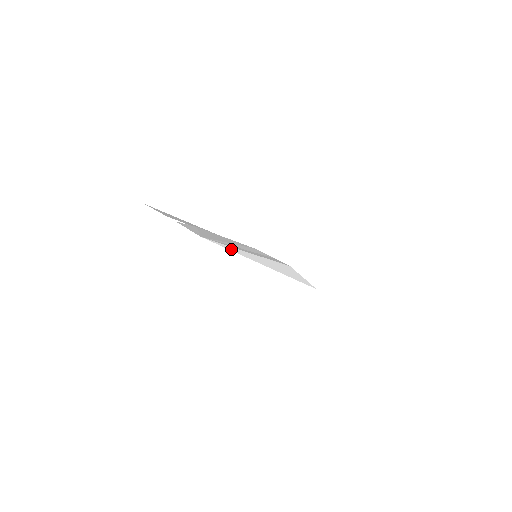
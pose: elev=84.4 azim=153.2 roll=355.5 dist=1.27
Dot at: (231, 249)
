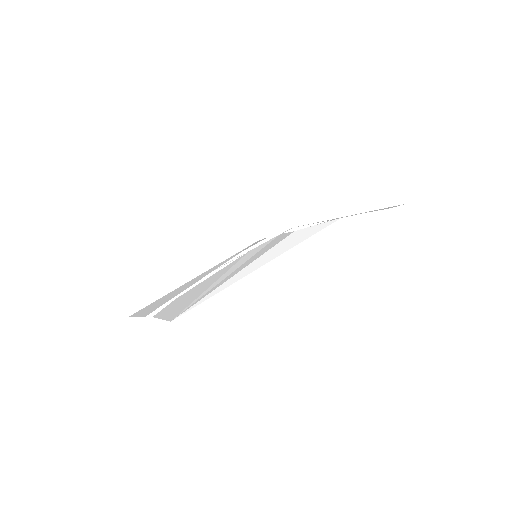
Dot at: (212, 294)
